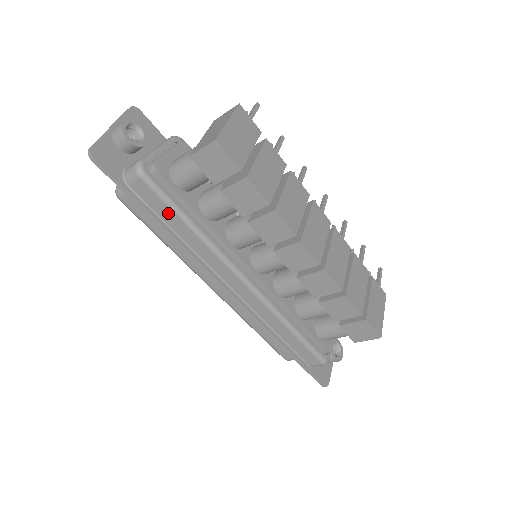
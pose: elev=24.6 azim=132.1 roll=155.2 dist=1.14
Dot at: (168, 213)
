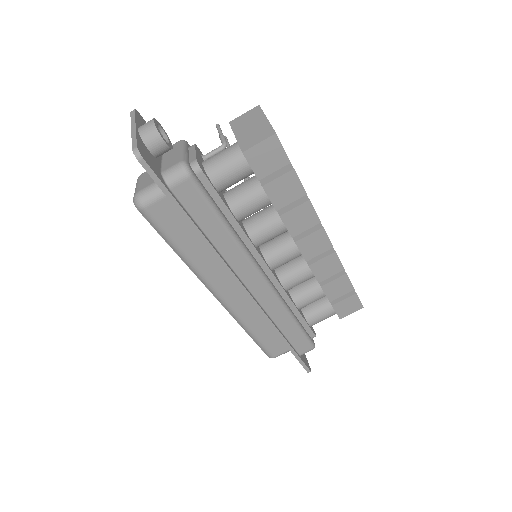
Dot at: (207, 216)
